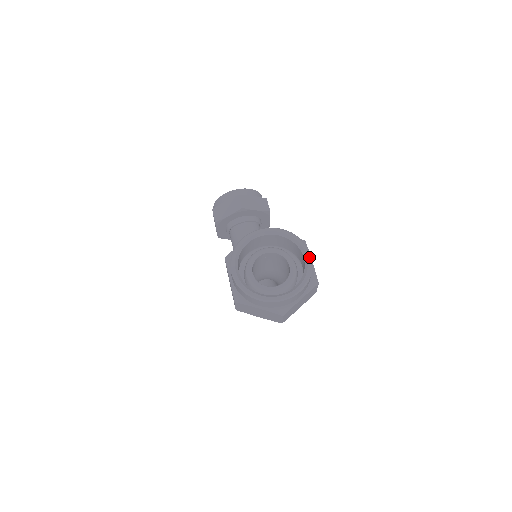
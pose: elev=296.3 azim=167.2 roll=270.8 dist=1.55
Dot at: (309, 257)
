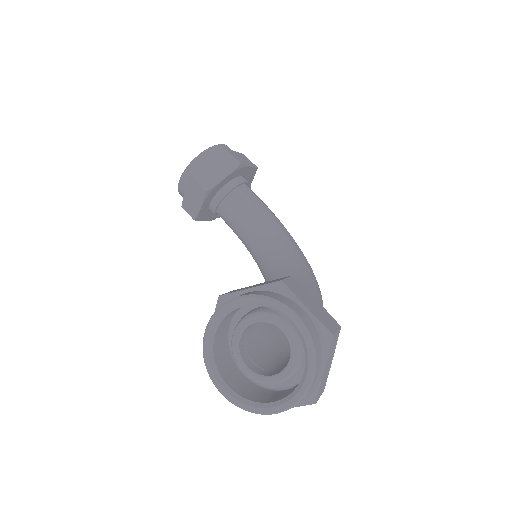
Dot at: (296, 321)
